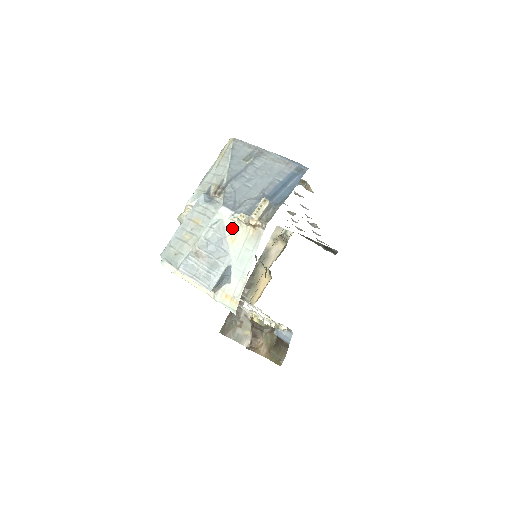
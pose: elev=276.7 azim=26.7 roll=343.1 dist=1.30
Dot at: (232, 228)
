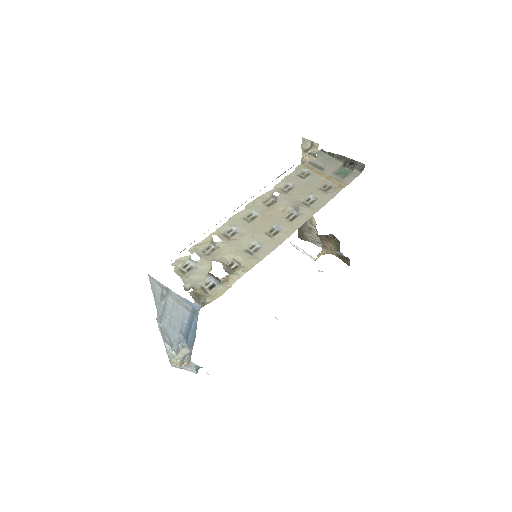
Dot at: occluded
